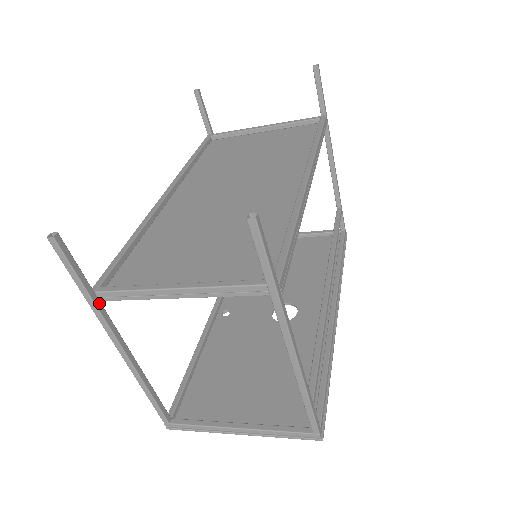
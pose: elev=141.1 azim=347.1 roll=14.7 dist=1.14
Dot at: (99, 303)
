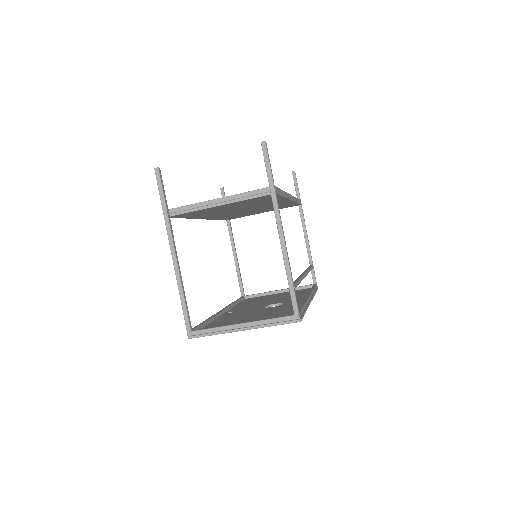
Dot at: (169, 216)
